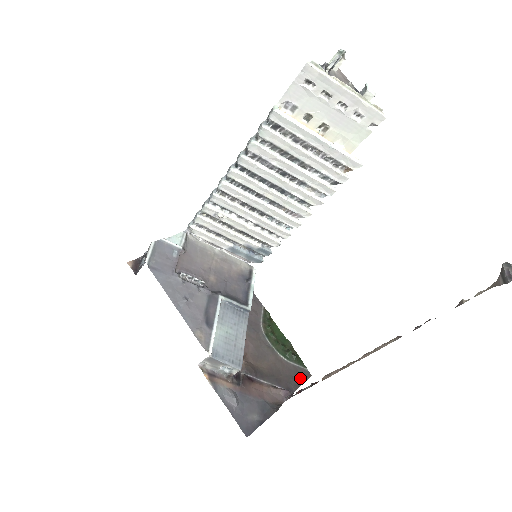
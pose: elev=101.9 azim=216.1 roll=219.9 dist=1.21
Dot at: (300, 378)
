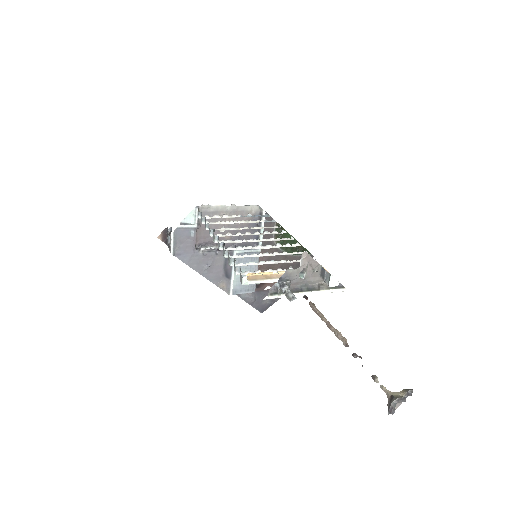
Dot at: occluded
